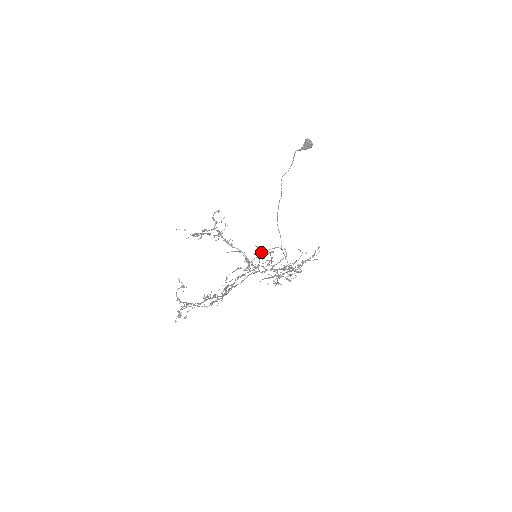
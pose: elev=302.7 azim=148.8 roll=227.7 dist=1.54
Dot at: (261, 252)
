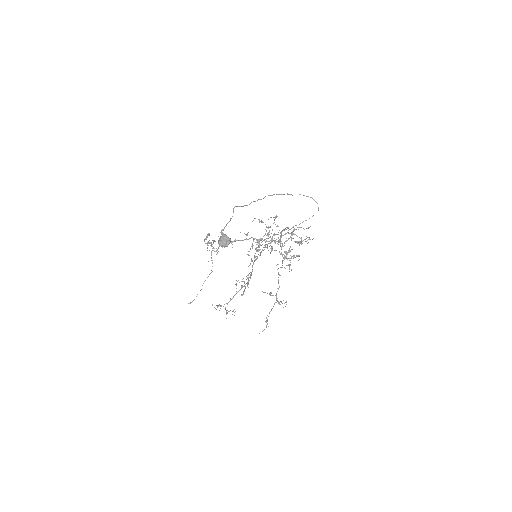
Dot at: occluded
